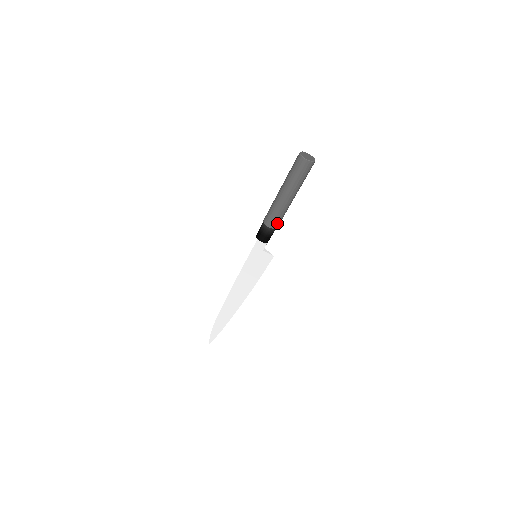
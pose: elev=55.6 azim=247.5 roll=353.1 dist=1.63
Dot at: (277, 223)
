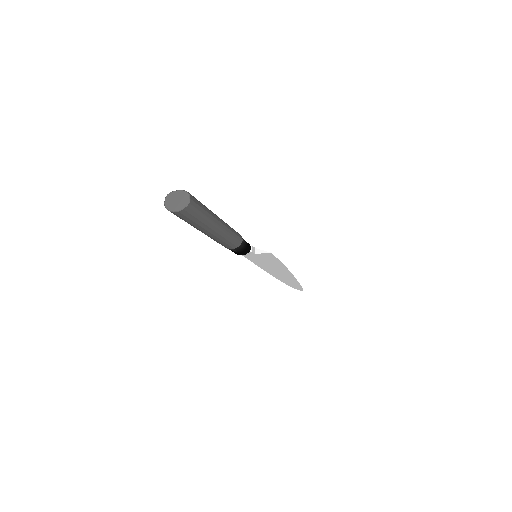
Dot at: (235, 242)
